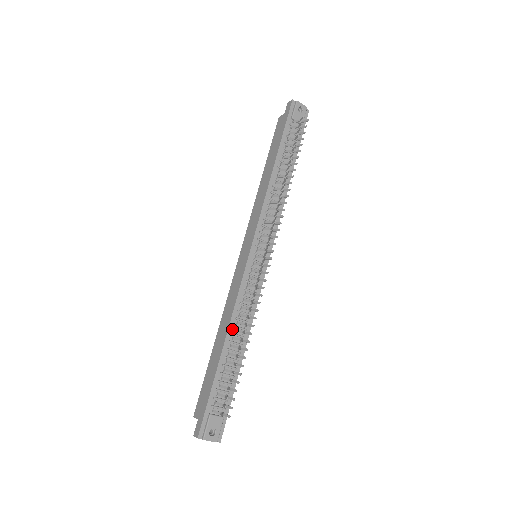
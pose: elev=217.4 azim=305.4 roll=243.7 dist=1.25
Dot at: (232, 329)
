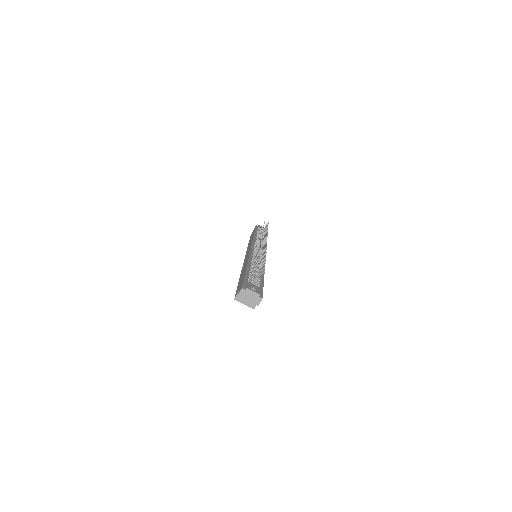
Dot at: (251, 264)
